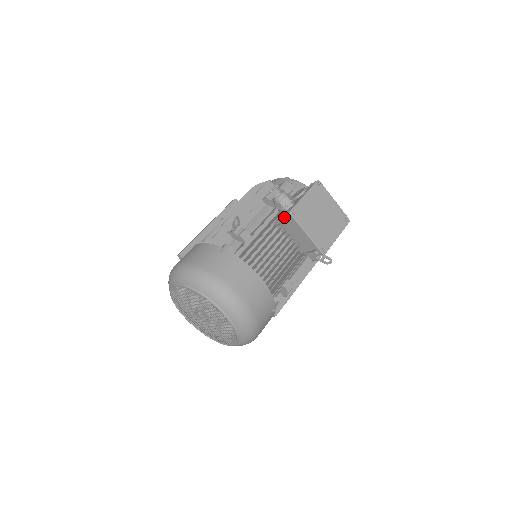
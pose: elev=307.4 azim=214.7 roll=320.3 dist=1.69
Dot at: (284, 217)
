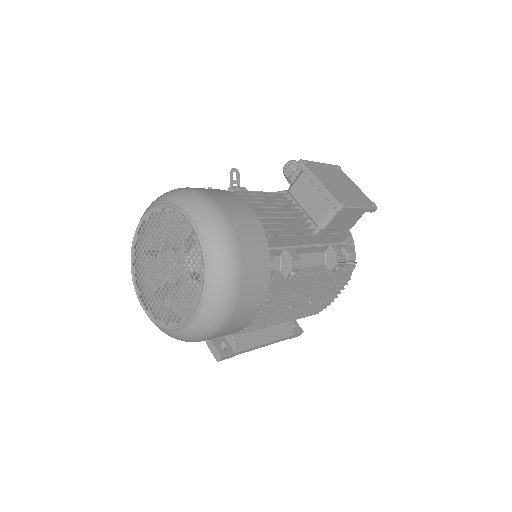
Dot at: (294, 181)
